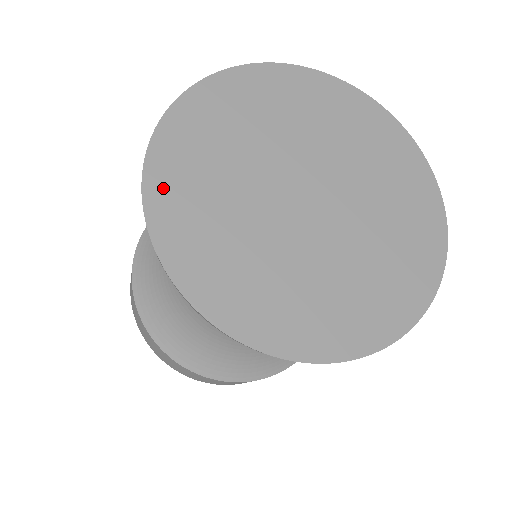
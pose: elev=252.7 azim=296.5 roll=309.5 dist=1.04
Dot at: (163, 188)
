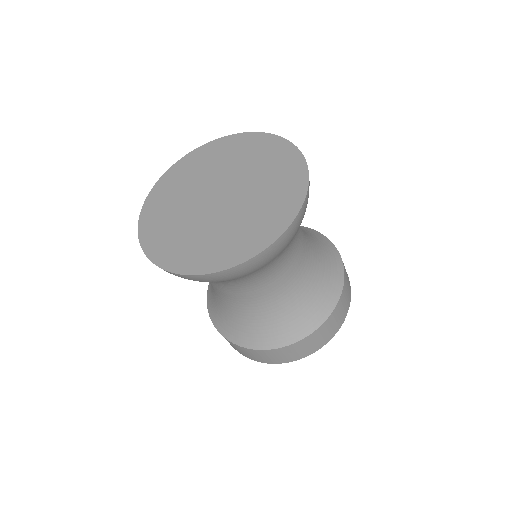
Dot at: (188, 160)
